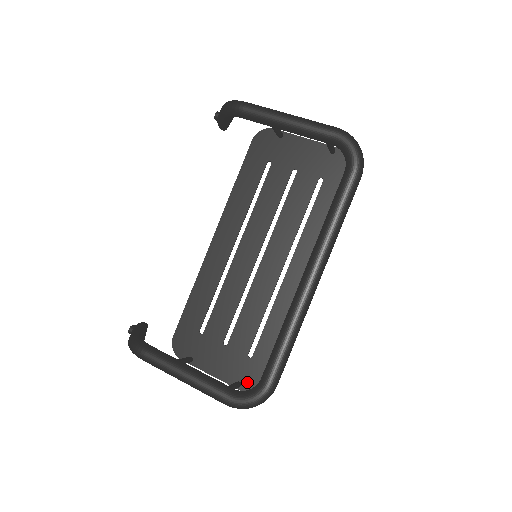
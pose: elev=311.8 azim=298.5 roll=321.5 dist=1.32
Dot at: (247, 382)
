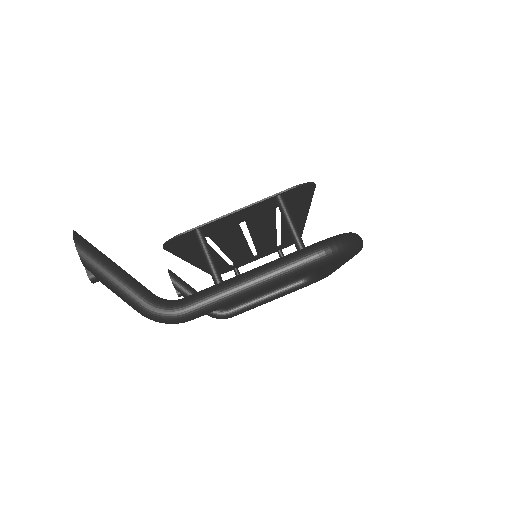
Dot at: (285, 247)
